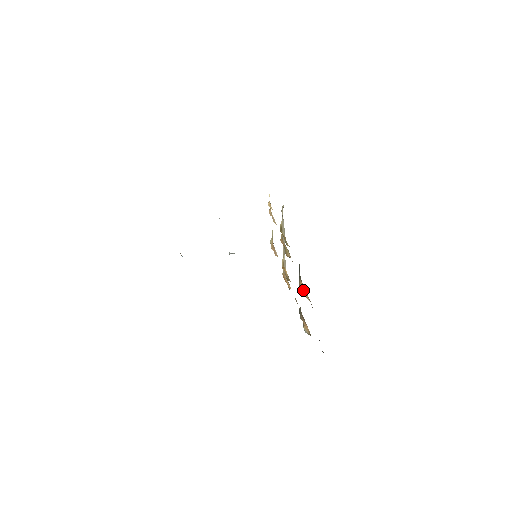
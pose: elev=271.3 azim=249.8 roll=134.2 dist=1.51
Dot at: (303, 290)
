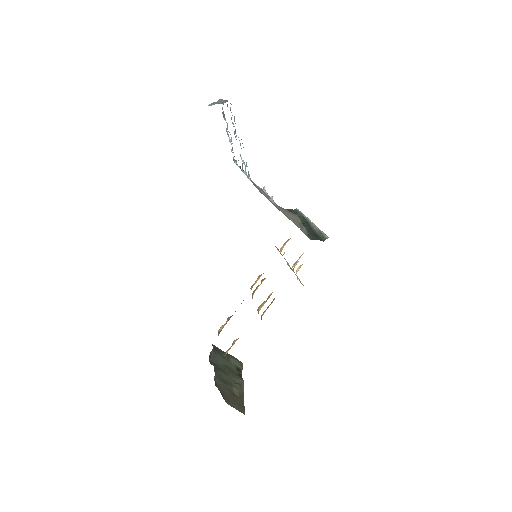
Dot at: occluded
